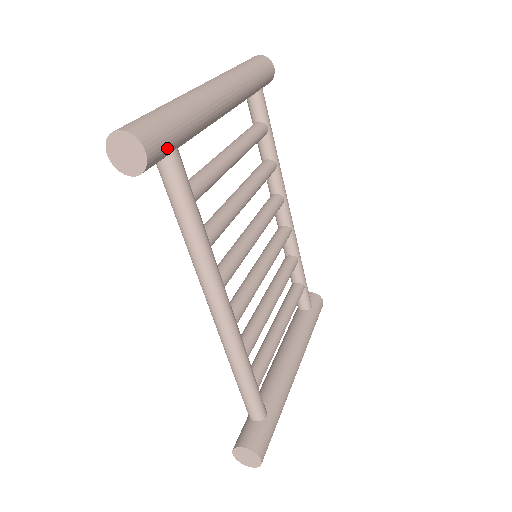
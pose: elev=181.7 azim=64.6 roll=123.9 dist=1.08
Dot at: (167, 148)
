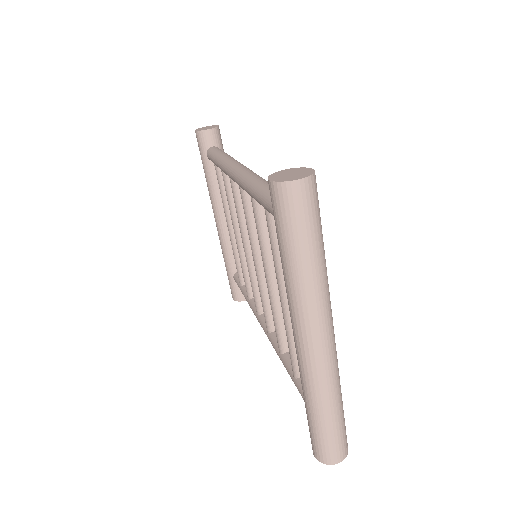
Dot at: occluded
